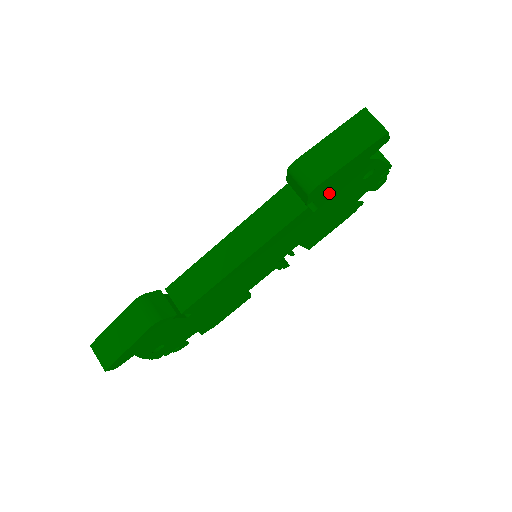
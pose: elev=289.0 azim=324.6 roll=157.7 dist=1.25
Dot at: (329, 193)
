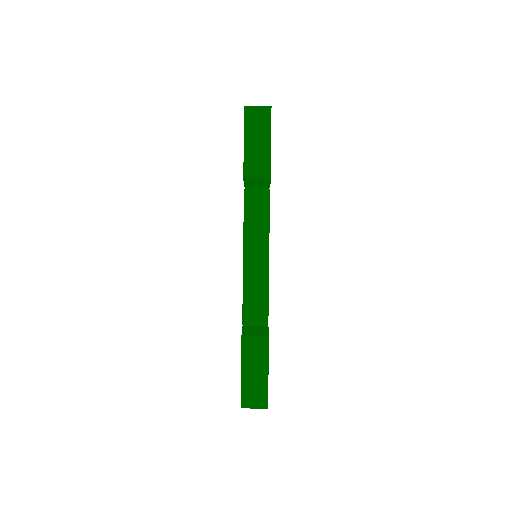
Dot at: occluded
